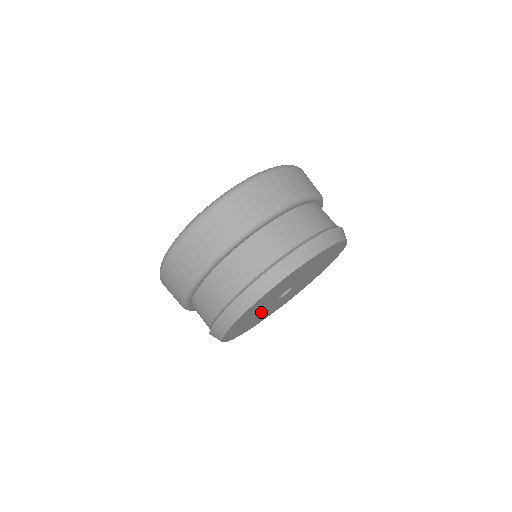
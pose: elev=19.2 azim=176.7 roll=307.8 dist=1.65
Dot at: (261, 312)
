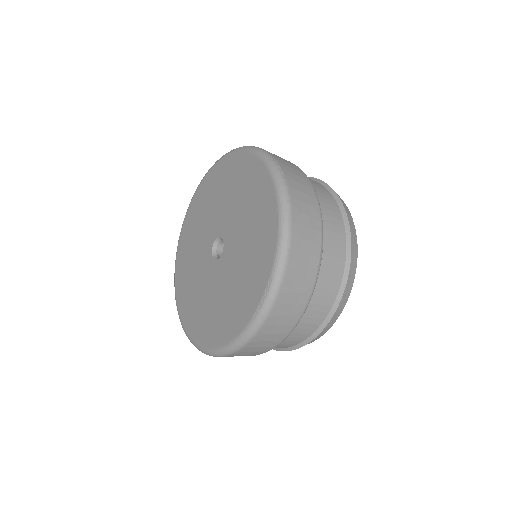
Dot at: occluded
